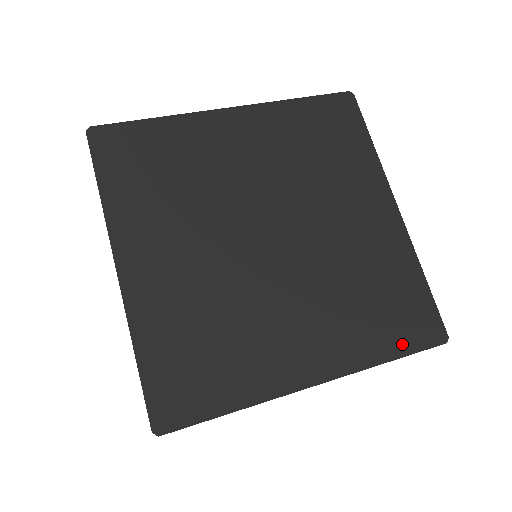
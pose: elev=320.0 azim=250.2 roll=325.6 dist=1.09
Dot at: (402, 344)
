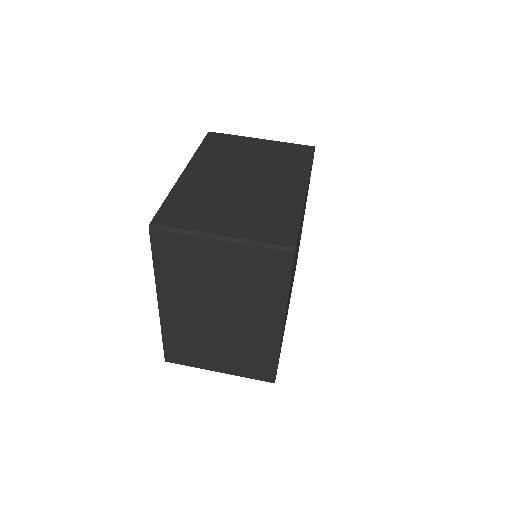
Dot at: occluded
